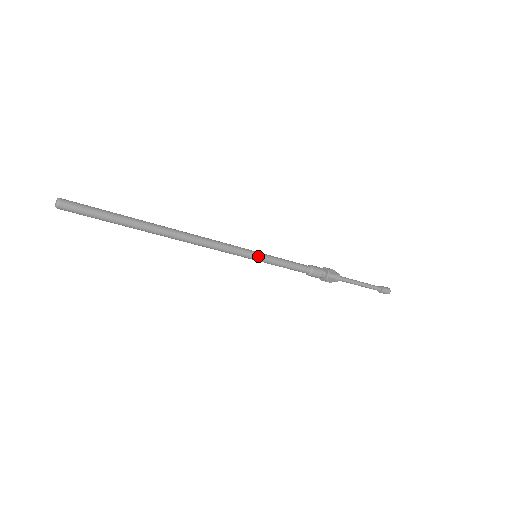
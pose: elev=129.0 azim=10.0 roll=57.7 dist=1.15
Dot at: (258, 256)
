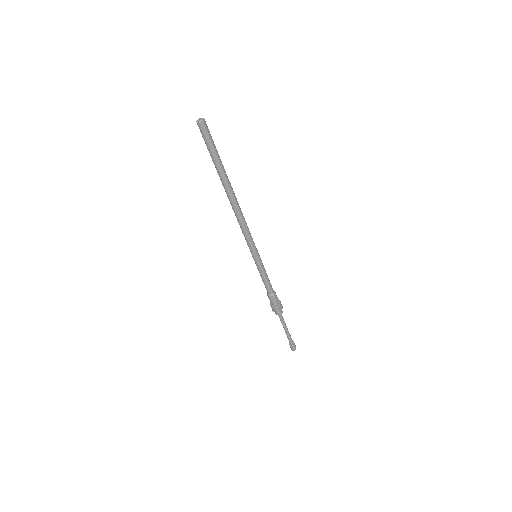
Dot at: (259, 255)
